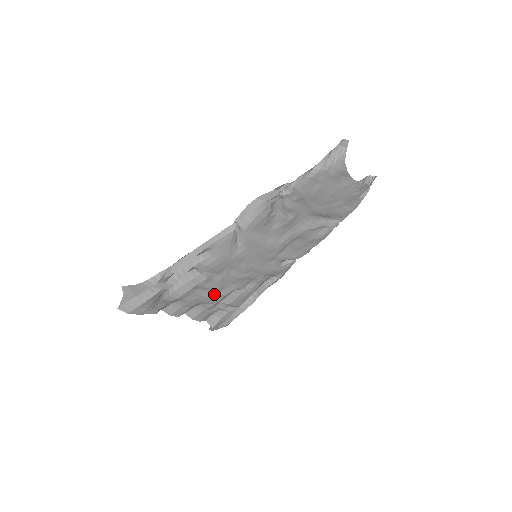
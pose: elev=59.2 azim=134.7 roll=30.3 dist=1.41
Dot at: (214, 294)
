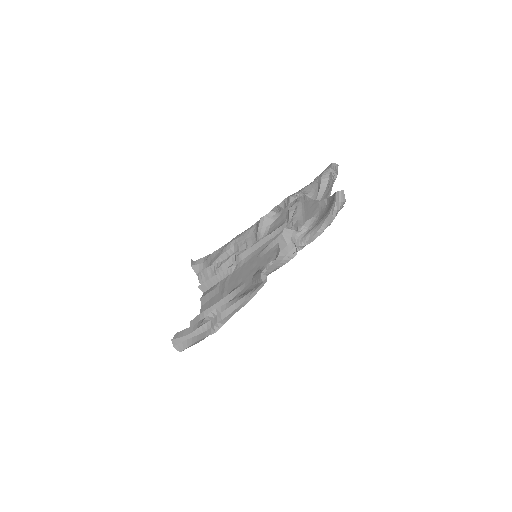
Dot at: occluded
